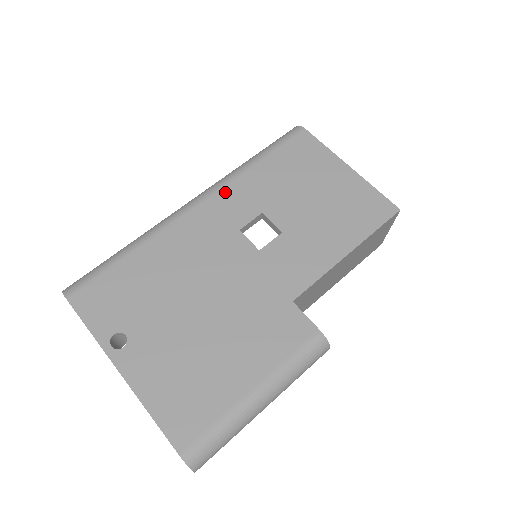
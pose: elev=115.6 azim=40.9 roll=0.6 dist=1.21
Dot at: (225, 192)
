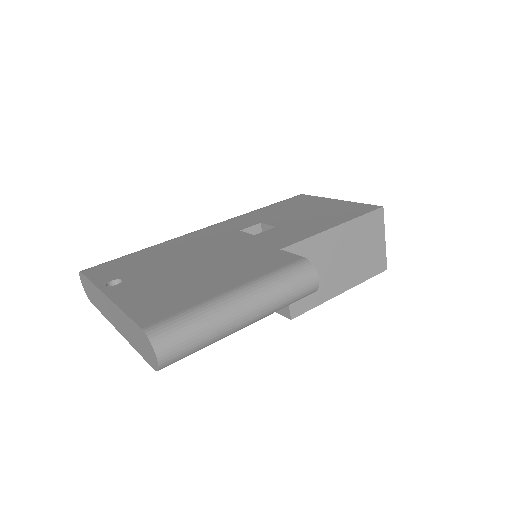
Dot at: (232, 220)
